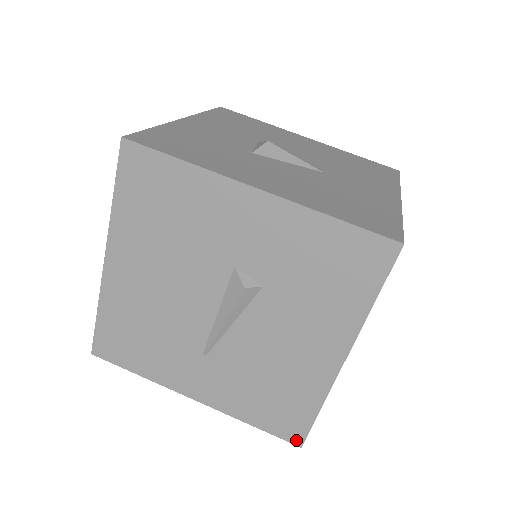
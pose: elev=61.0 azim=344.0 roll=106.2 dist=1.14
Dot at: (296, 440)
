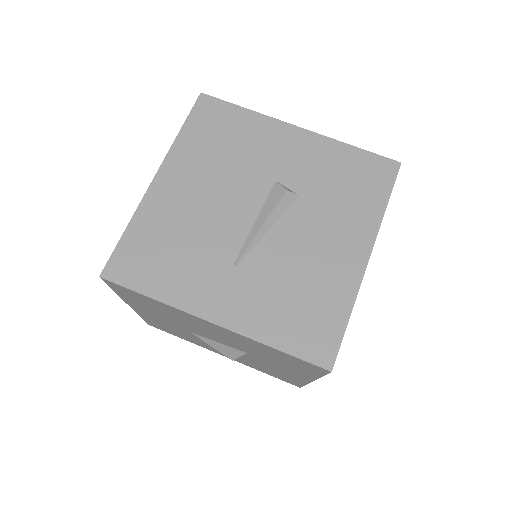
Dot at: (326, 362)
